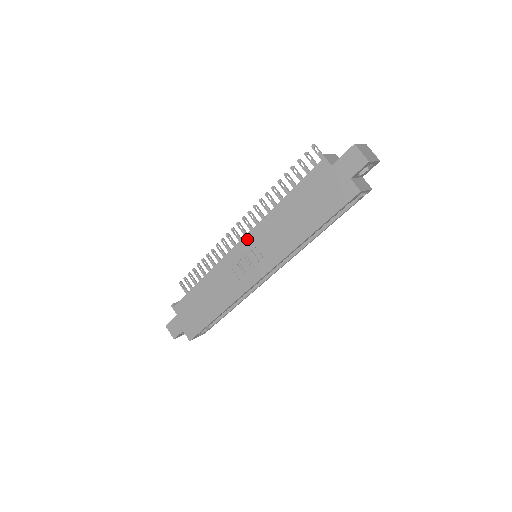
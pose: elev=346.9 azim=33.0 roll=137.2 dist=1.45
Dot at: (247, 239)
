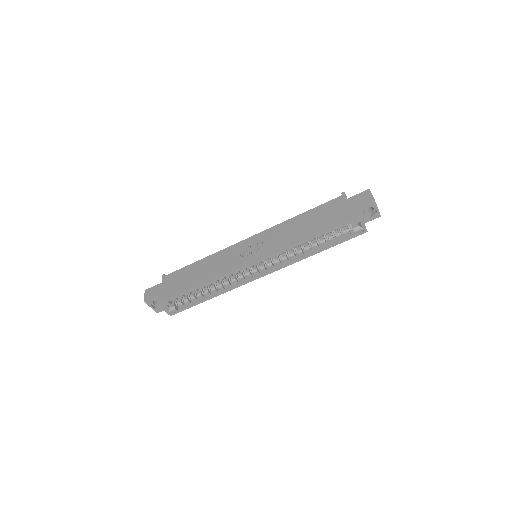
Dot at: (259, 235)
